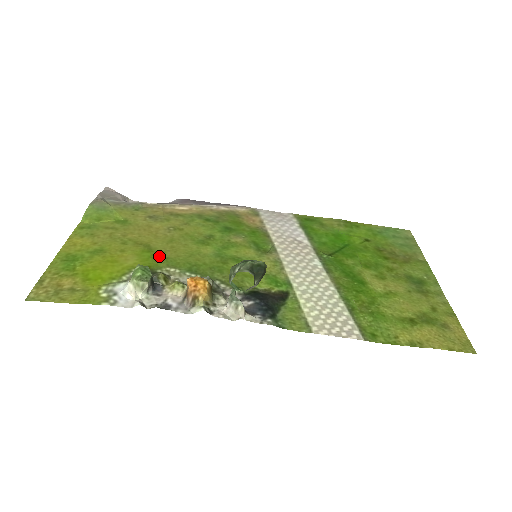
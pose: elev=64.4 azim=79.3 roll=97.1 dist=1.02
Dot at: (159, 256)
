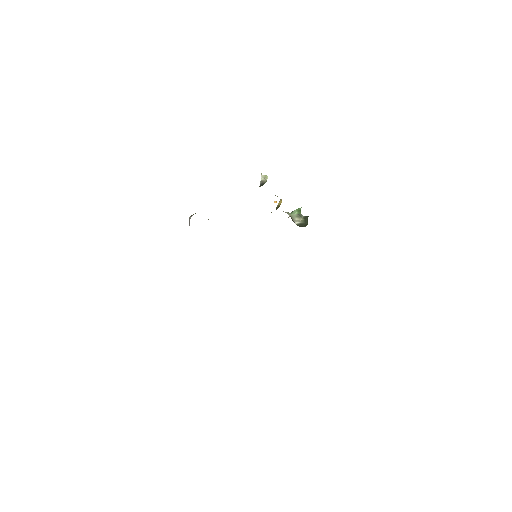
Dot at: occluded
